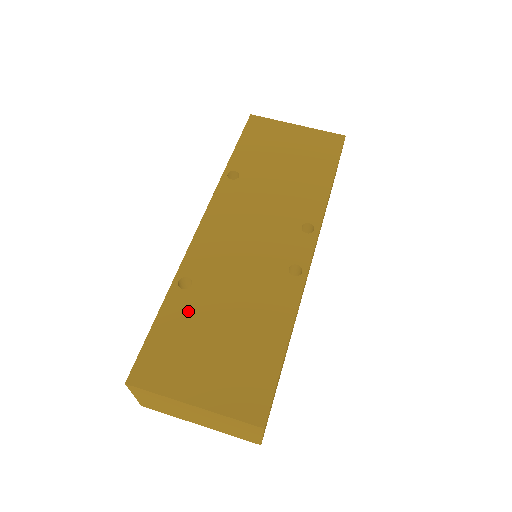
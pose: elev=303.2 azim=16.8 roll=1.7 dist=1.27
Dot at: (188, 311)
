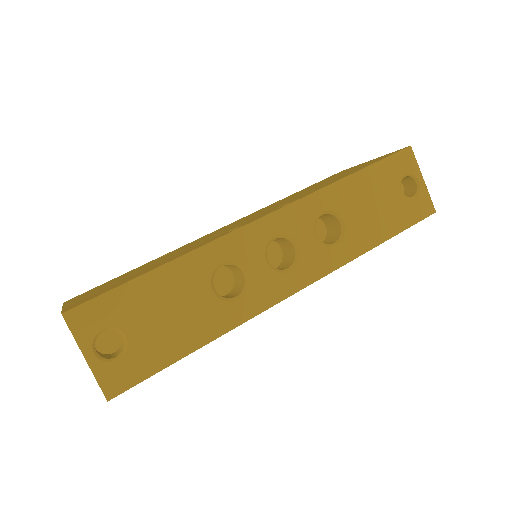
Dot at: occluded
